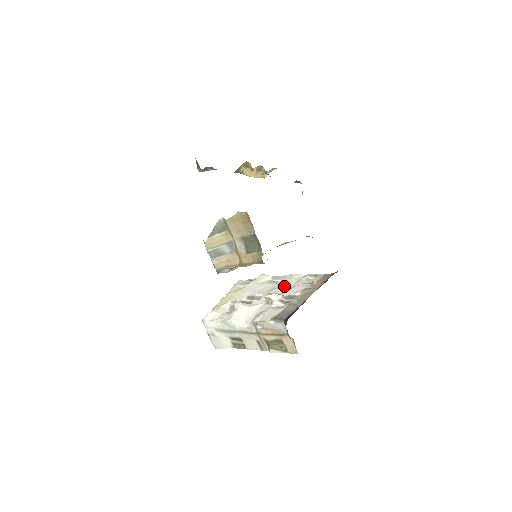
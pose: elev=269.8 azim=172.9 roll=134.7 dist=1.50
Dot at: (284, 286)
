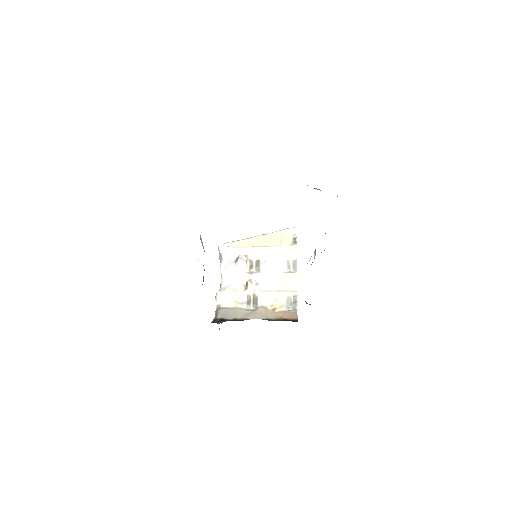
Dot at: (274, 283)
